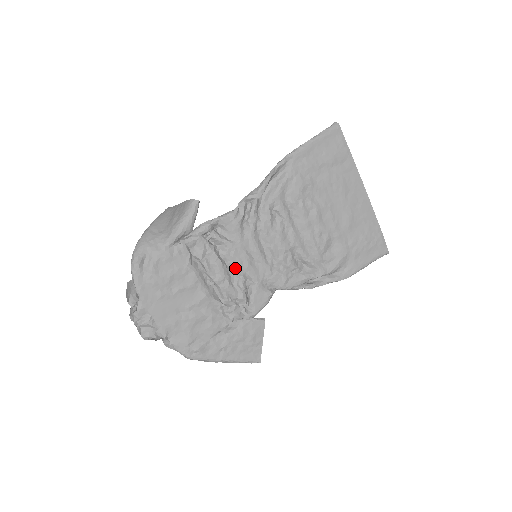
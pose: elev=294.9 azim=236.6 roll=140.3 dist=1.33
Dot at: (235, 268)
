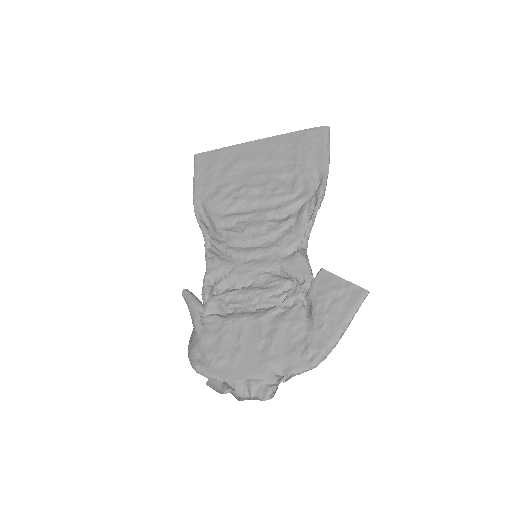
Dot at: (254, 279)
